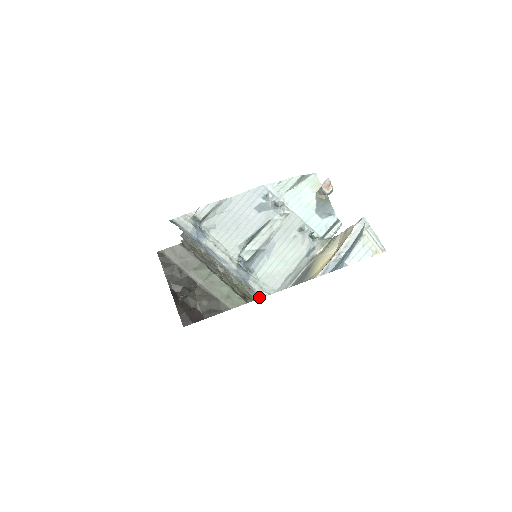
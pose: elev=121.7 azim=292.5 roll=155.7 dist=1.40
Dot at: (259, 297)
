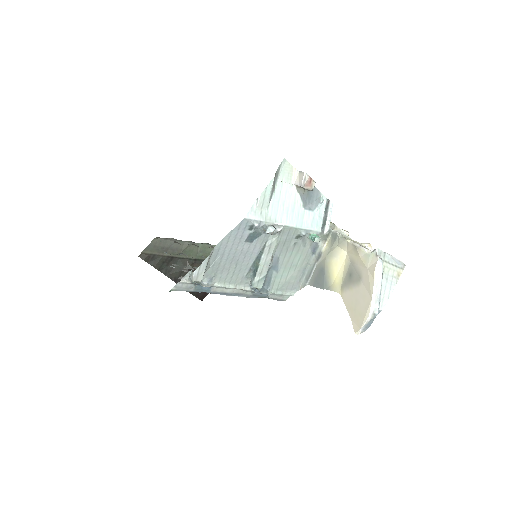
Dot at: occluded
